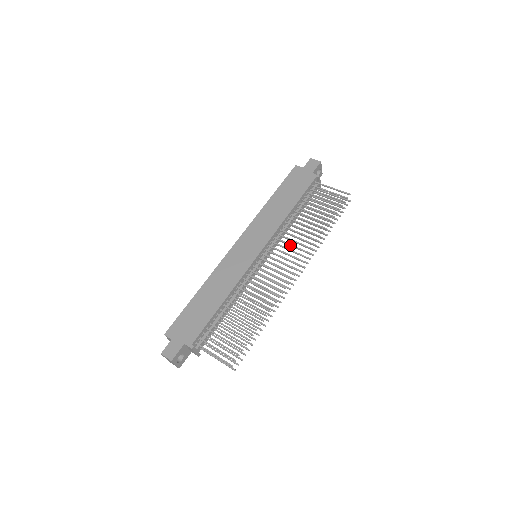
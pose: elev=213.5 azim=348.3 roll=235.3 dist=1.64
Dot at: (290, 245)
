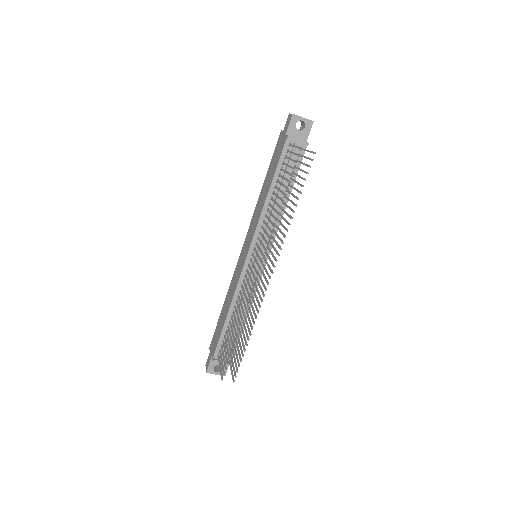
Dot at: (263, 239)
